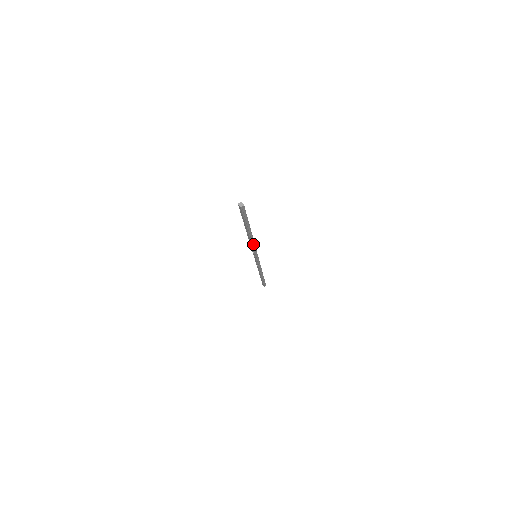
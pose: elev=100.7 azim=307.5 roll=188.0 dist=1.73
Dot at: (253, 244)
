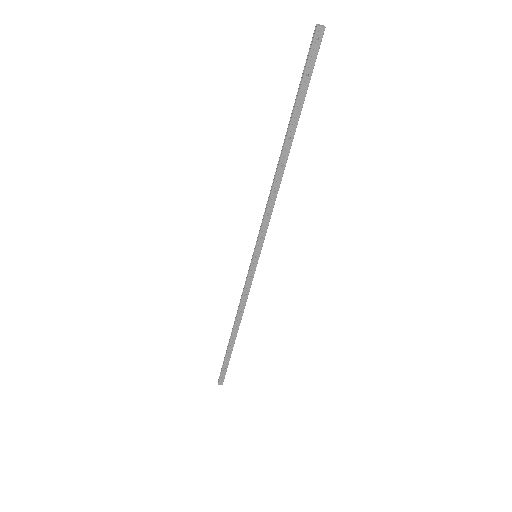
Dot at: (273, 201)
